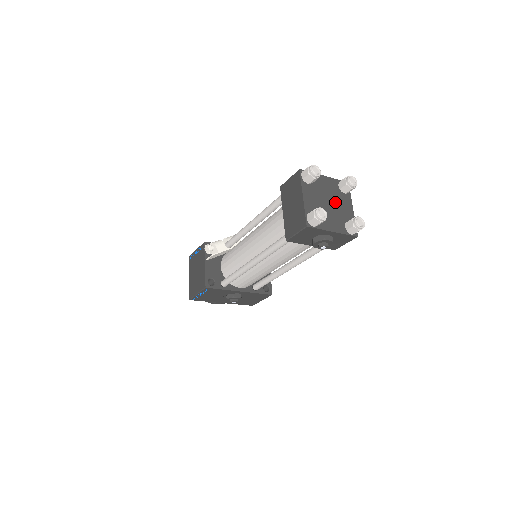
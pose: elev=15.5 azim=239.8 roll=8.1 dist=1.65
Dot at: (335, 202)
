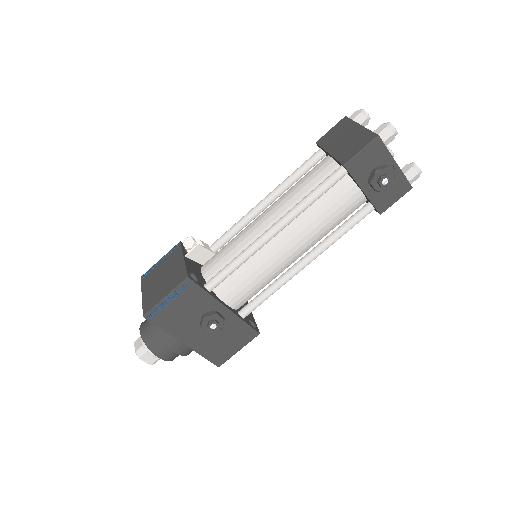
Dot at: occluded
